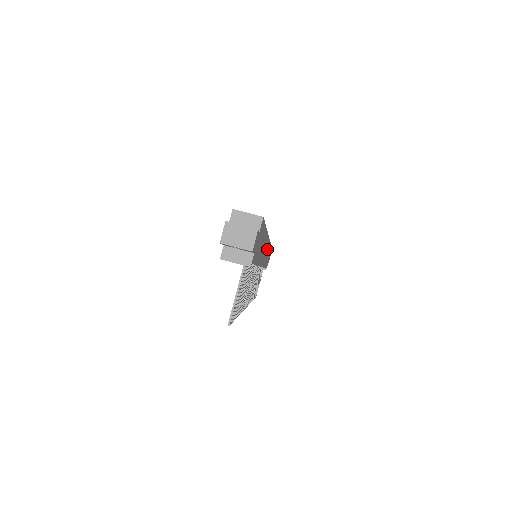
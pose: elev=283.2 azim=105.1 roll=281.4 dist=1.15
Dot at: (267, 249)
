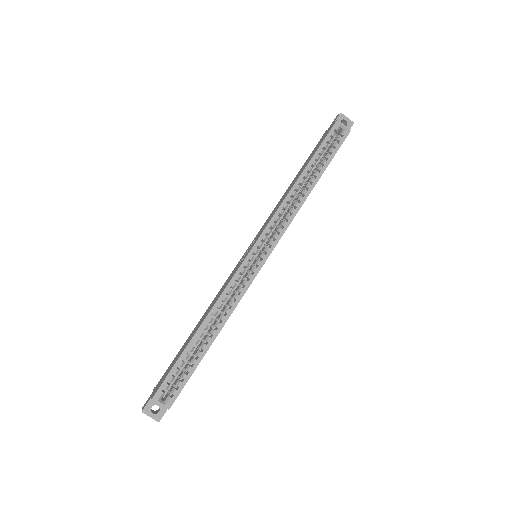
Dot at: occluded
